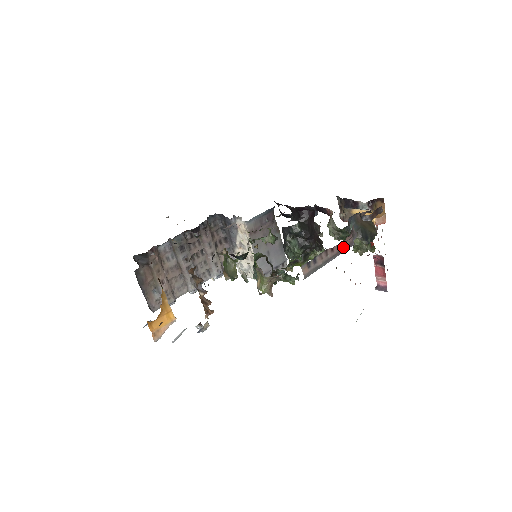
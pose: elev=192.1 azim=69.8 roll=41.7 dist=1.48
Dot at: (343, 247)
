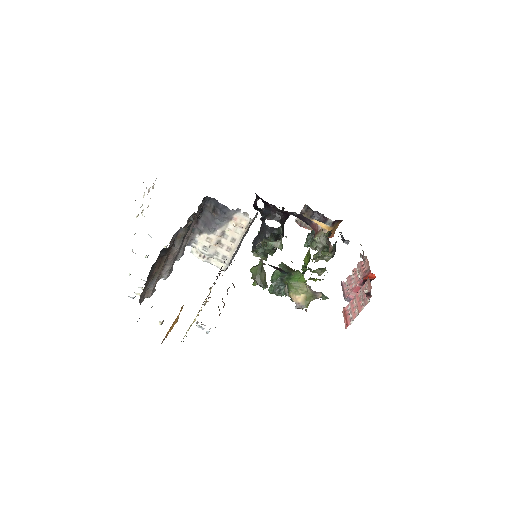
Dot at: occluded
